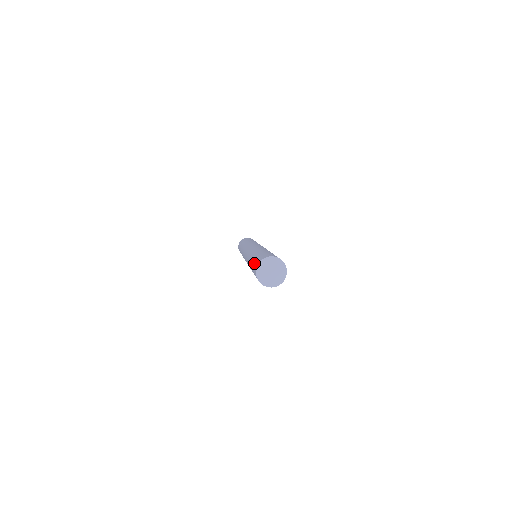
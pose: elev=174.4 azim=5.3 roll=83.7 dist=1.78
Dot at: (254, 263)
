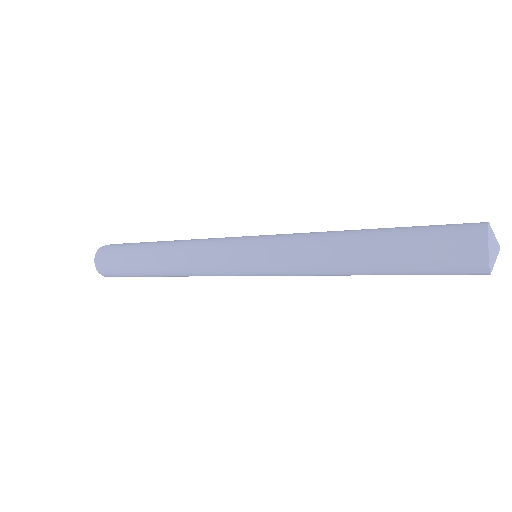
Dot at: (440, 257)
